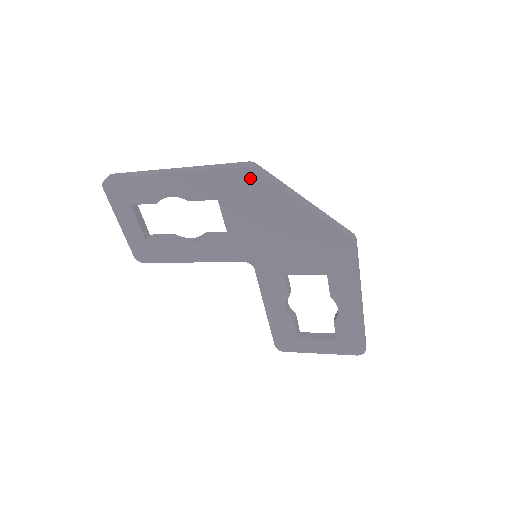
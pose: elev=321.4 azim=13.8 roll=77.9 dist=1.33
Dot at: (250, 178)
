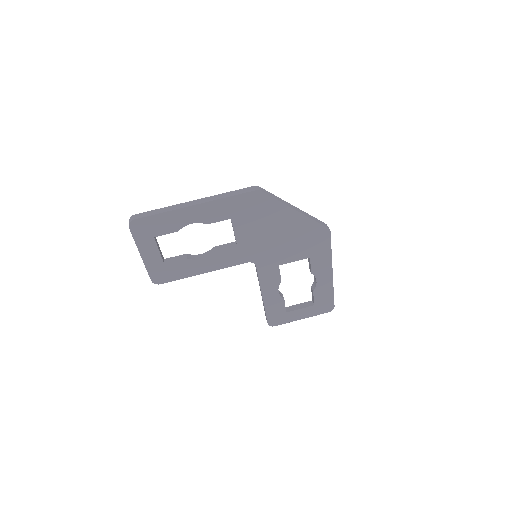
Dot at: (258, 198)
